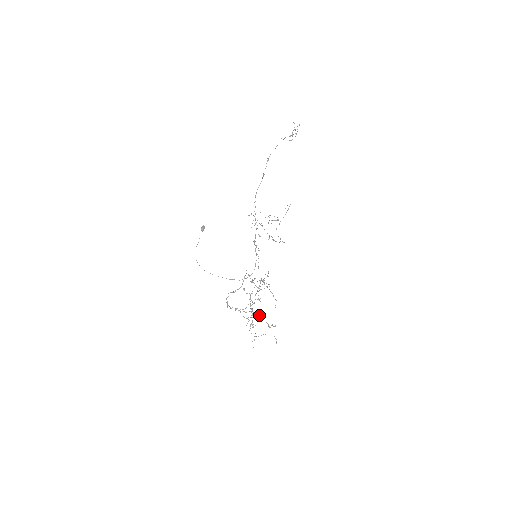
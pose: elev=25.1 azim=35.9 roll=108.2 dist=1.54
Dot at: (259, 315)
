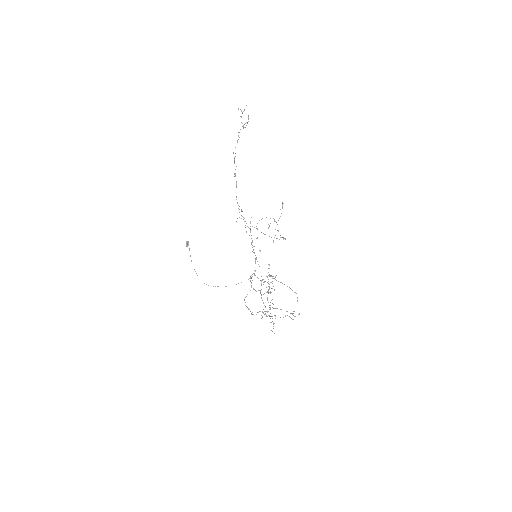
Dot at: (281, 309)
